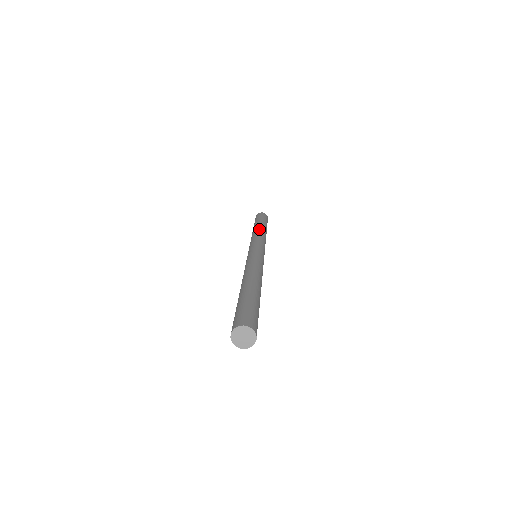
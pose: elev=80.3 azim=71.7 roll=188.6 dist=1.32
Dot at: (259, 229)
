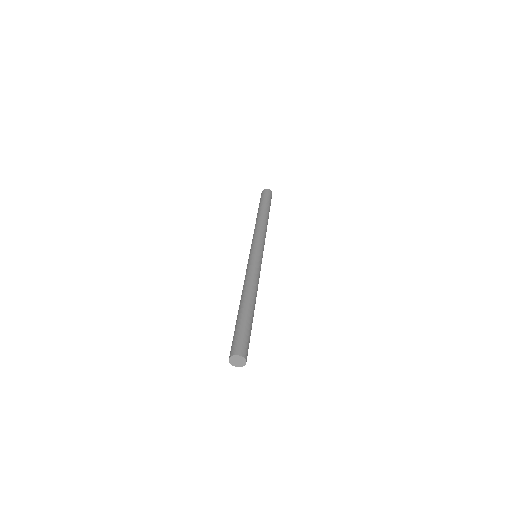
Dot at: (262, 219)
